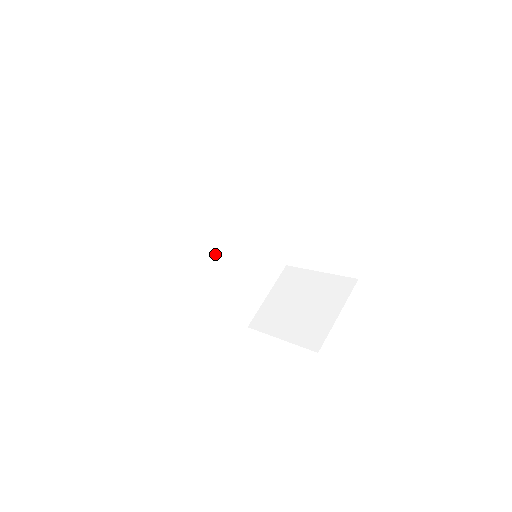
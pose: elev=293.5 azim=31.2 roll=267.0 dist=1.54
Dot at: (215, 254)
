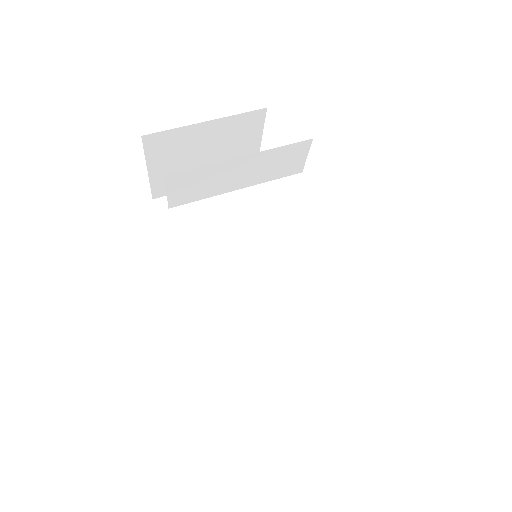
Dot at: (231, 281)
